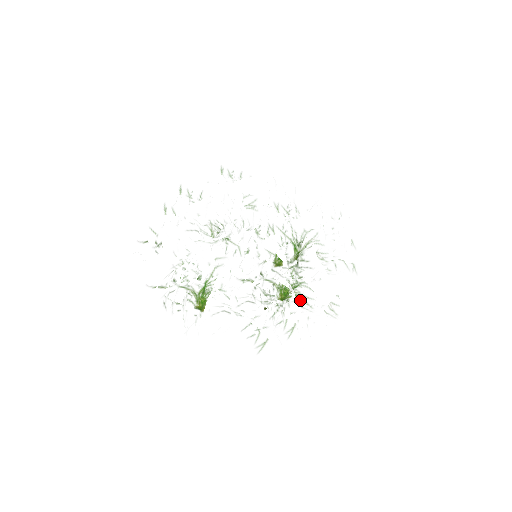
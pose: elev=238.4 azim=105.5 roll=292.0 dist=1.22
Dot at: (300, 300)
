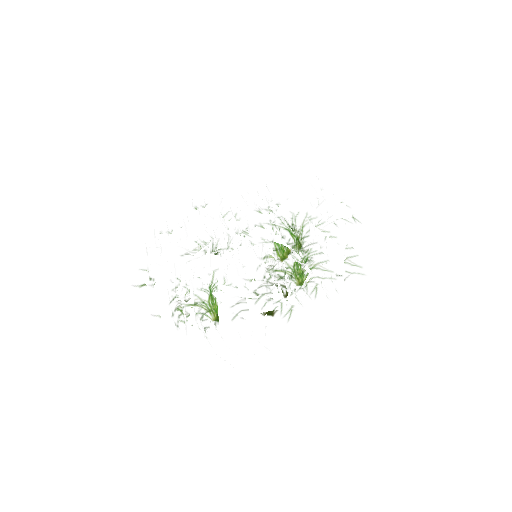
Dot at: occluded
